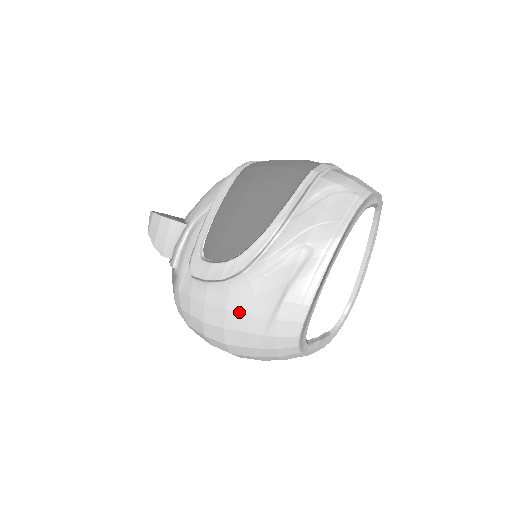
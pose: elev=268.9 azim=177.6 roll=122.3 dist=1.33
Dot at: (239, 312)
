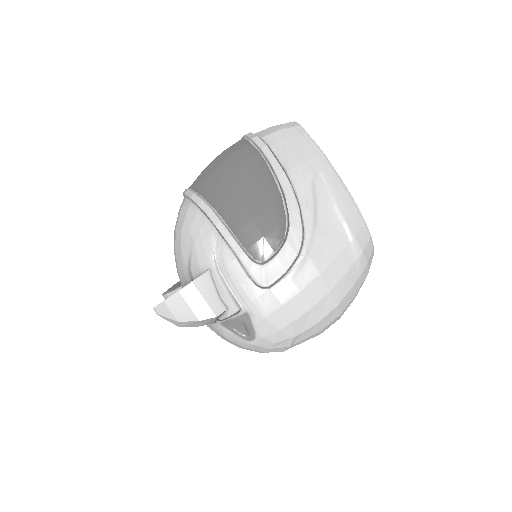
Dot at: (330, 263)
